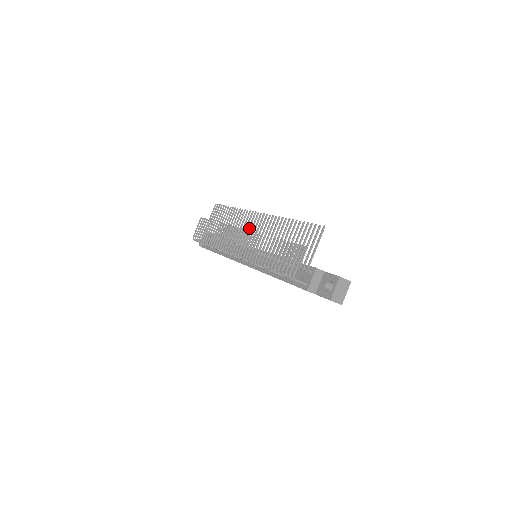
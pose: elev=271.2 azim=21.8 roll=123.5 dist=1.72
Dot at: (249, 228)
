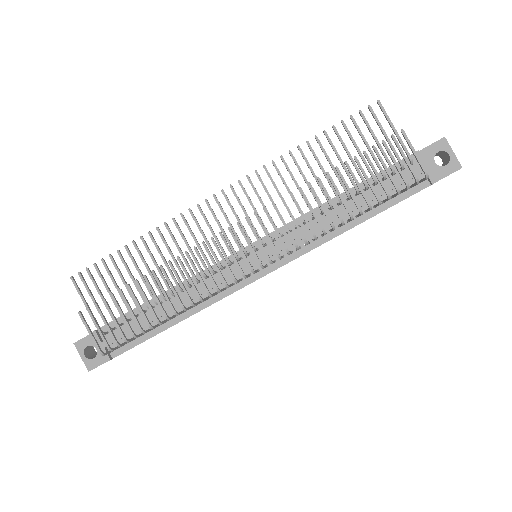
Dot at: (221, 227)
